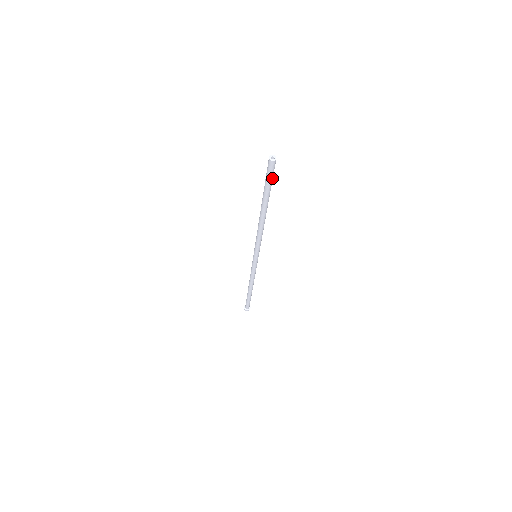
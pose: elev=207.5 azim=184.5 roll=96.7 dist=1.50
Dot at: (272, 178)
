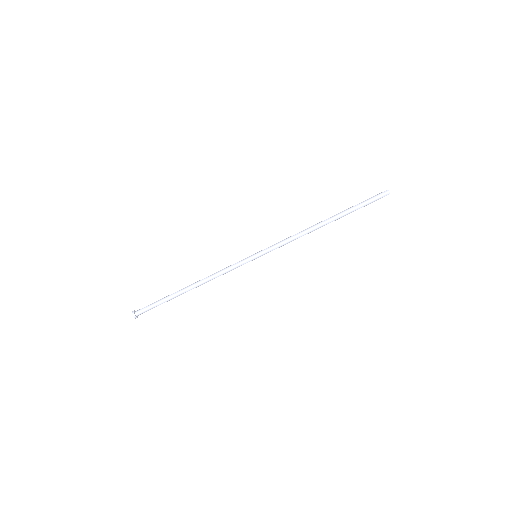
Dot at: occluded
